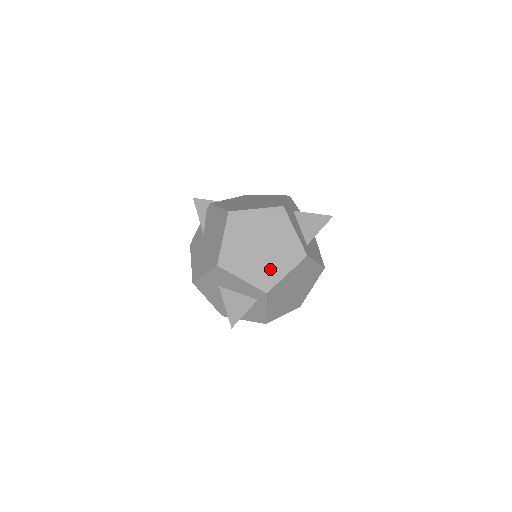
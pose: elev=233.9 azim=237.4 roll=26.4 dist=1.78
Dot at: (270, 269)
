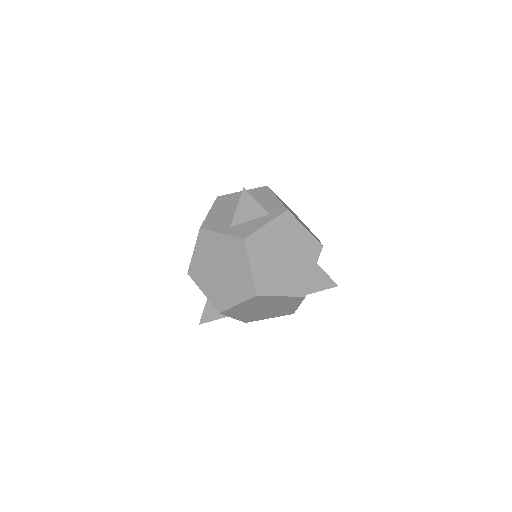
Dot at: occluded
